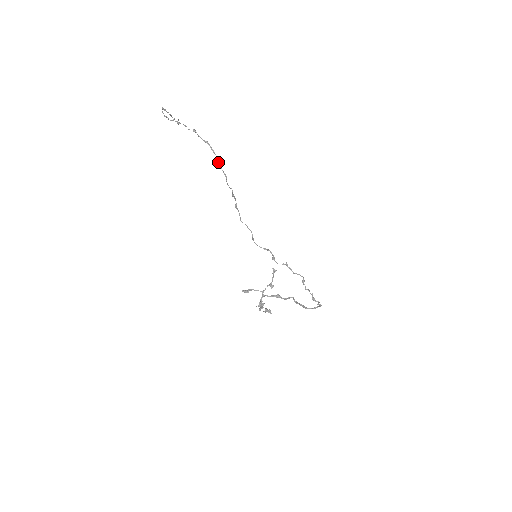
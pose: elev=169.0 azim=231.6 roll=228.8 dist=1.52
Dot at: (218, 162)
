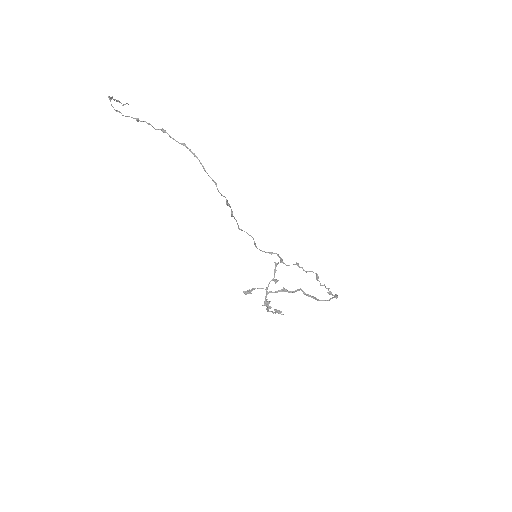
Dot at: (203, 168)
